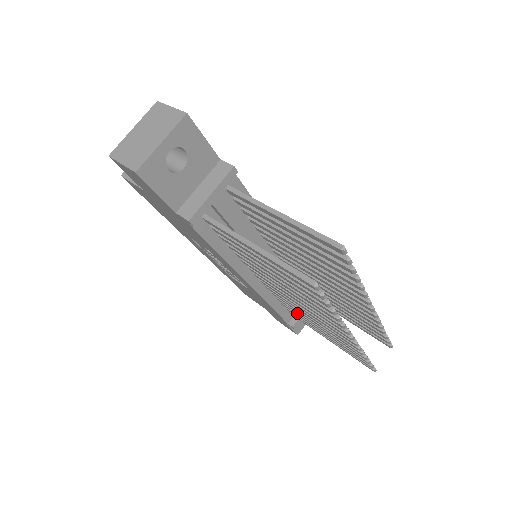
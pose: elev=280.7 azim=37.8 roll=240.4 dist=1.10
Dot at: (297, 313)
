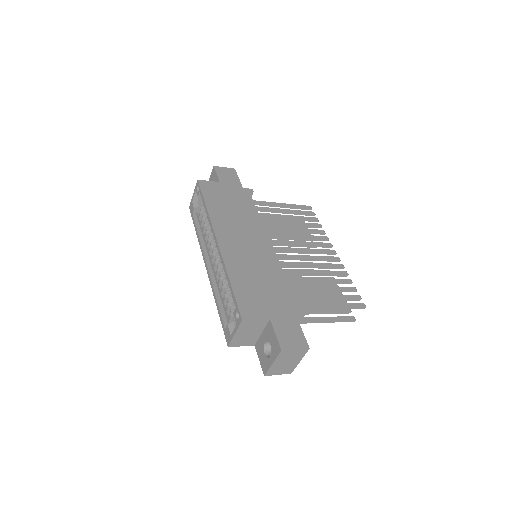
Dot at: occluded
